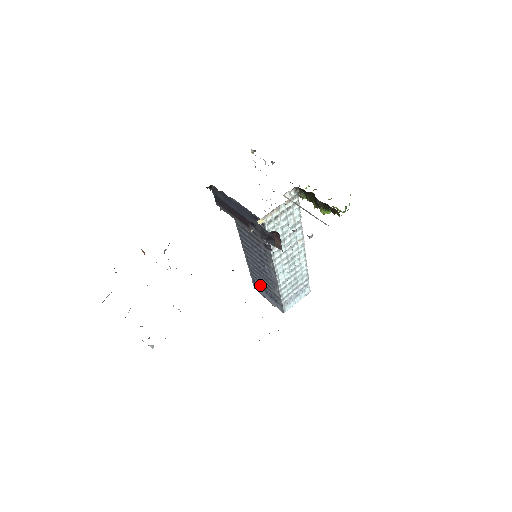
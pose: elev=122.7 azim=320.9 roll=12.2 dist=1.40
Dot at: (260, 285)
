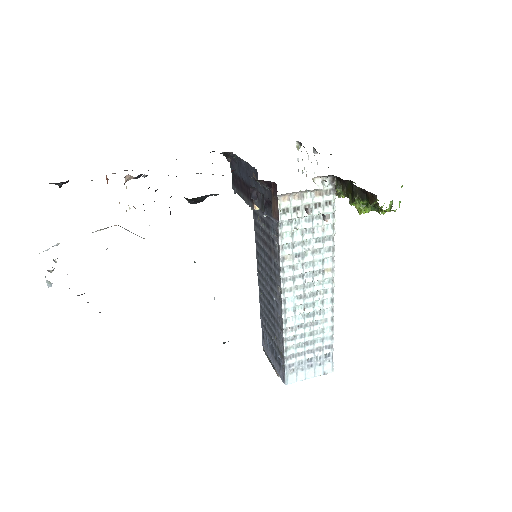
Dot at: (268, 340)
